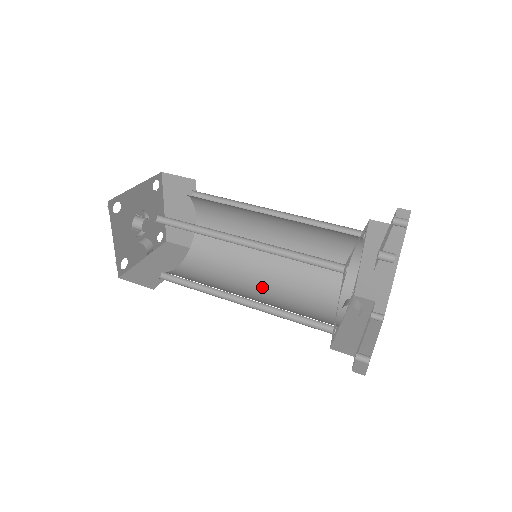
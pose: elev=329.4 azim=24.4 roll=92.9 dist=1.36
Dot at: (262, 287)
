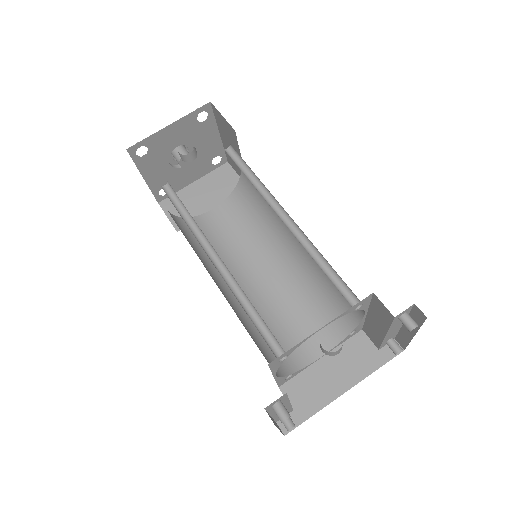
Dot at: (221, 290)
